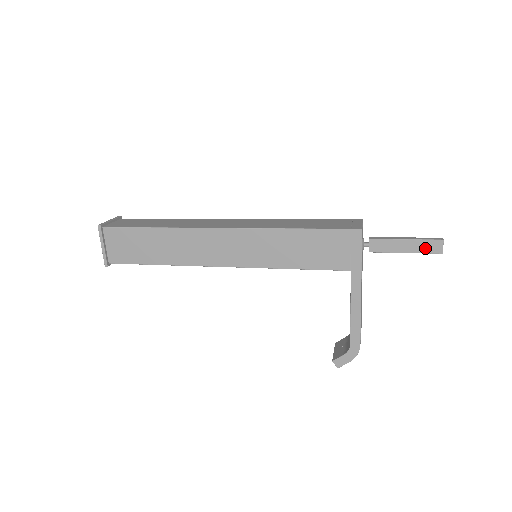
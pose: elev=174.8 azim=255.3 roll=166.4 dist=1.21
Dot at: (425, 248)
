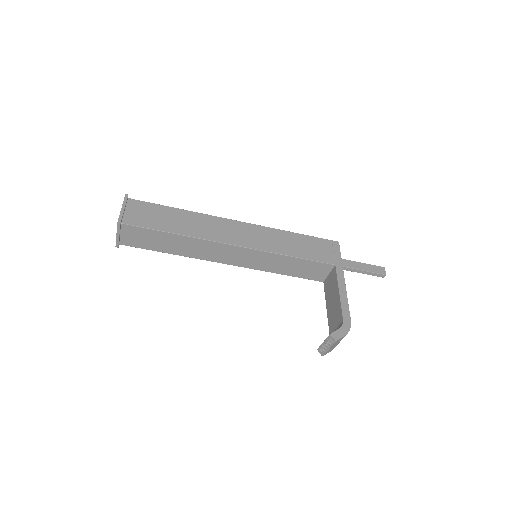
Dot at: (375, 270)
